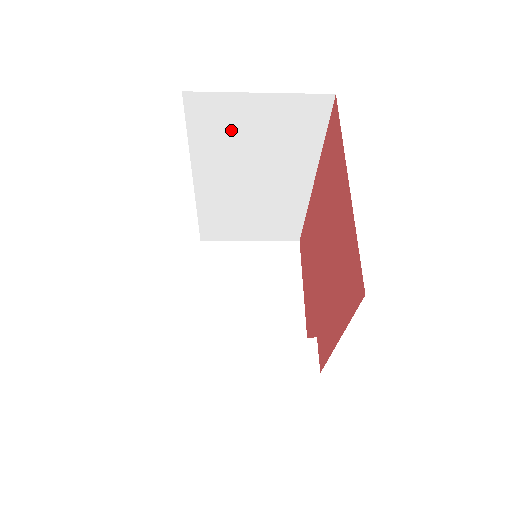
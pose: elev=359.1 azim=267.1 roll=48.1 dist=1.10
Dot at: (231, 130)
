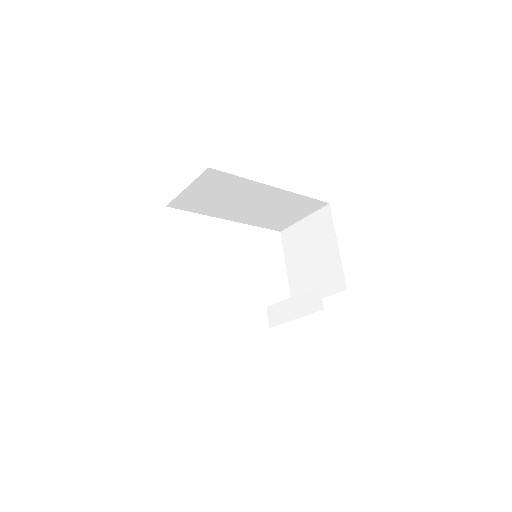
Dot at: (203, 201)
